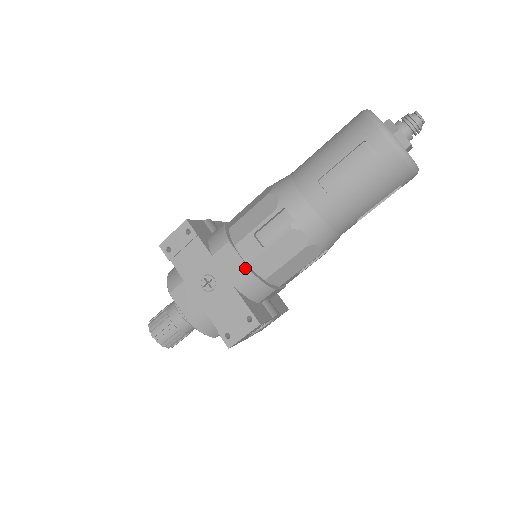
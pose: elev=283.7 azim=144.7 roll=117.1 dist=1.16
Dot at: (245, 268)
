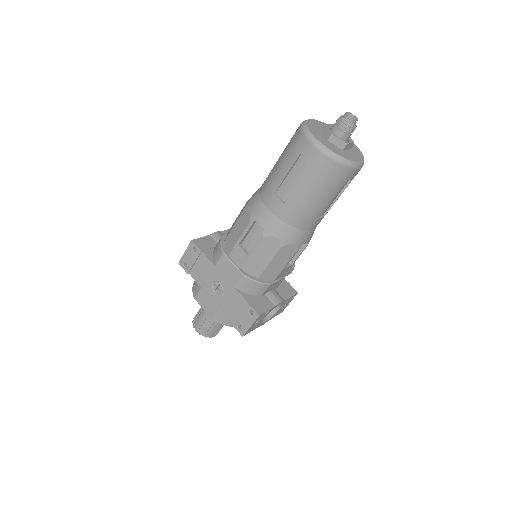
Dot at: (239, 273)
